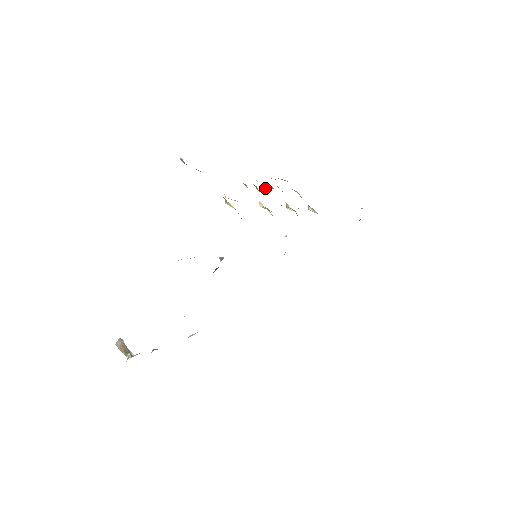
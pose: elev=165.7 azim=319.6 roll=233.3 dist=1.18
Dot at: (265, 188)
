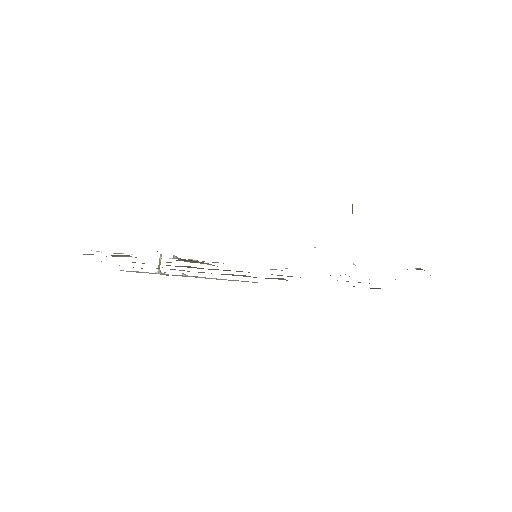
Dot at: occluded
